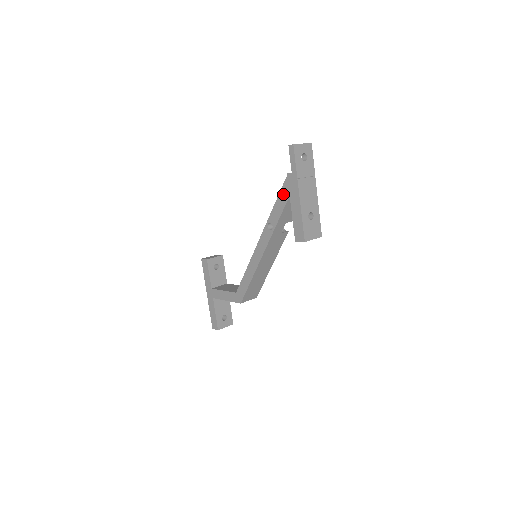
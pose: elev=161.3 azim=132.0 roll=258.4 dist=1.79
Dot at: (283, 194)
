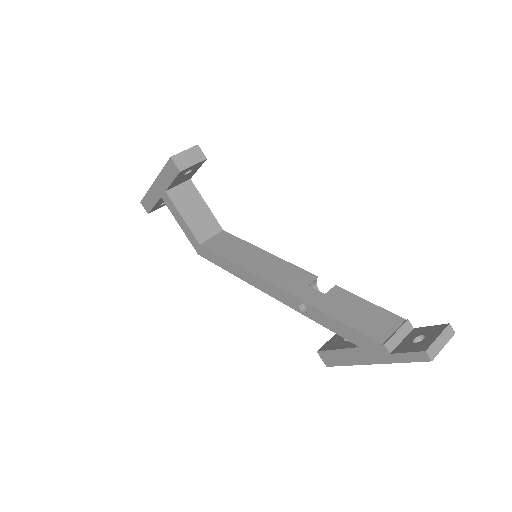
Dot at: (354, 335)
